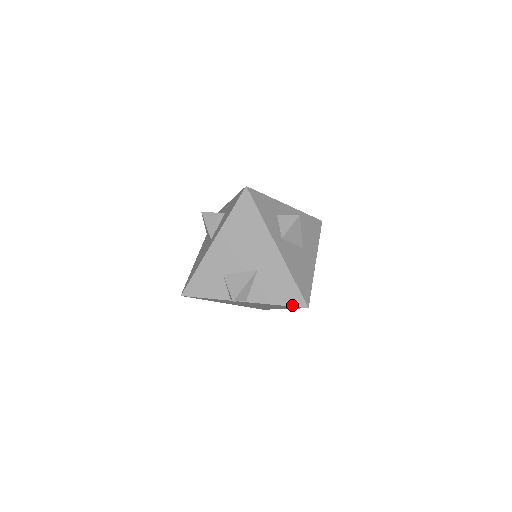
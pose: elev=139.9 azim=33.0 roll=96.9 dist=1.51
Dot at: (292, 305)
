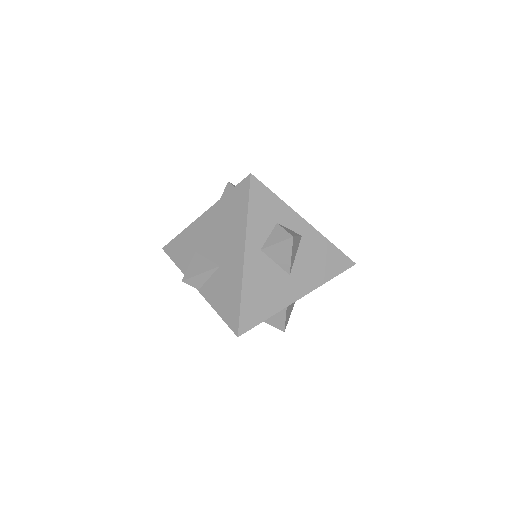
Dot at: (227, 323)
